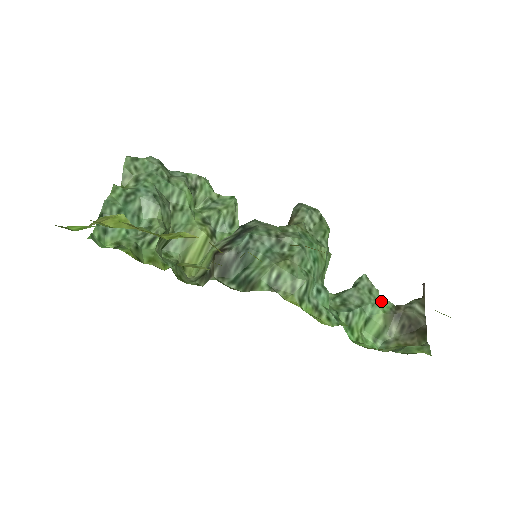
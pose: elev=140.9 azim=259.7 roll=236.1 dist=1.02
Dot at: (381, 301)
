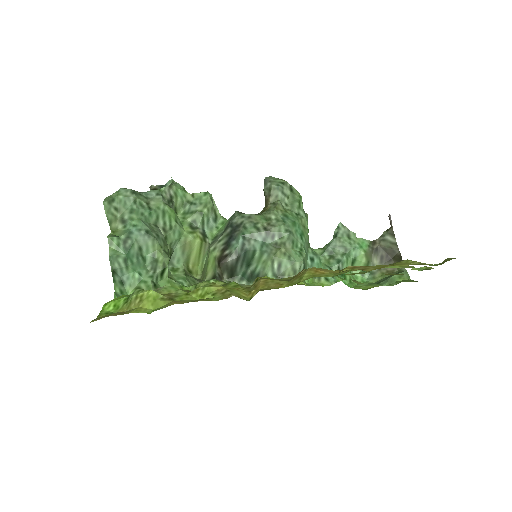
Dot at: (360, 242)
